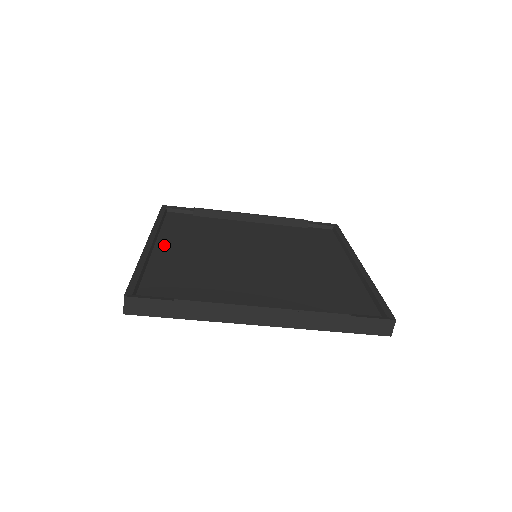
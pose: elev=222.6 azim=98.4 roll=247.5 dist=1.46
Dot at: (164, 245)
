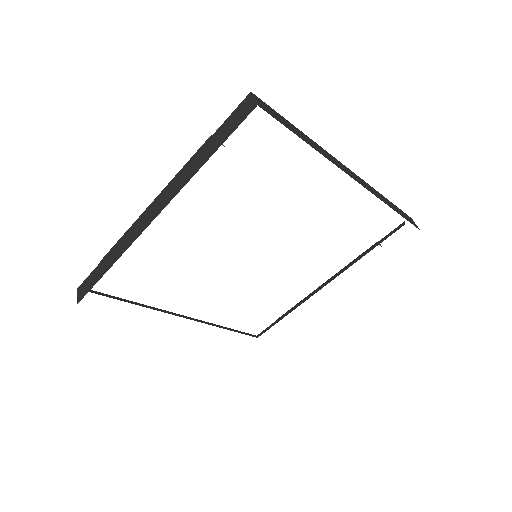
Dot at: occluded
